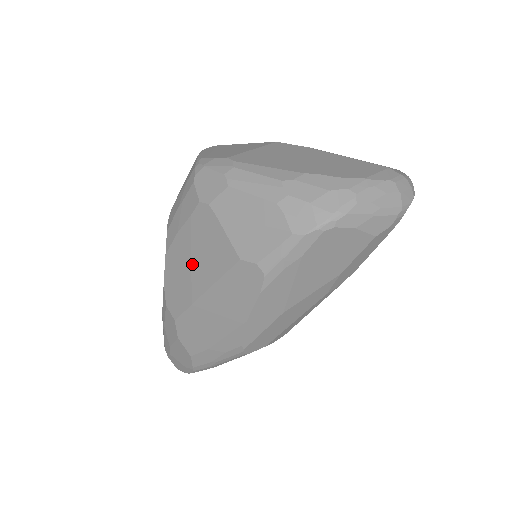
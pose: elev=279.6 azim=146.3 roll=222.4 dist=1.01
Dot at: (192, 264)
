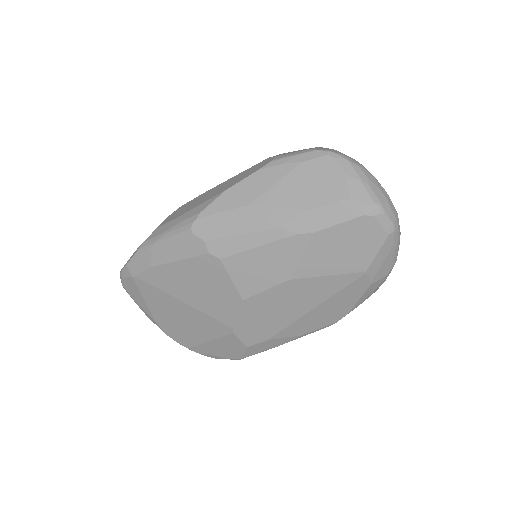
Dot at: occluded
